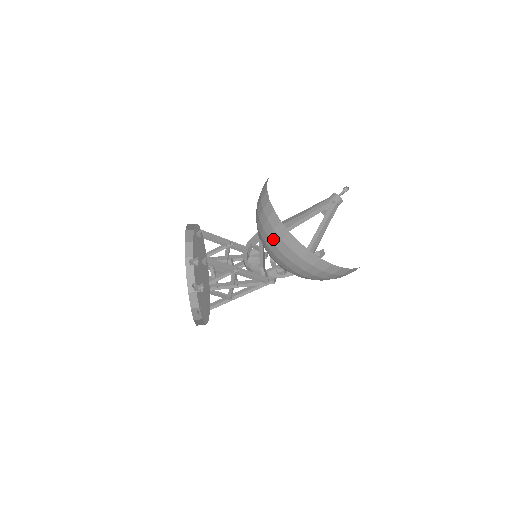
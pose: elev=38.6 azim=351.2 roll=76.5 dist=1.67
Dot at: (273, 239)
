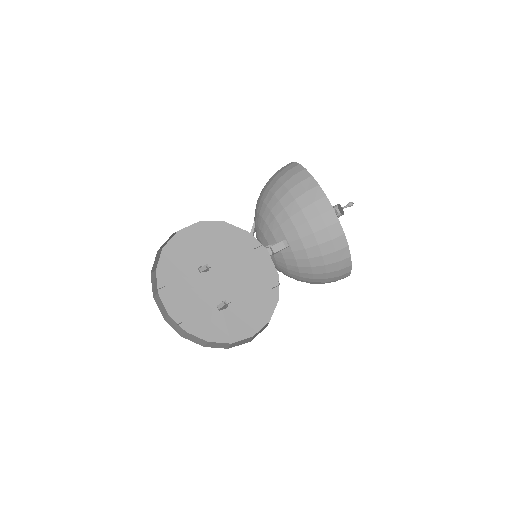
Dot at: (327, 259)
